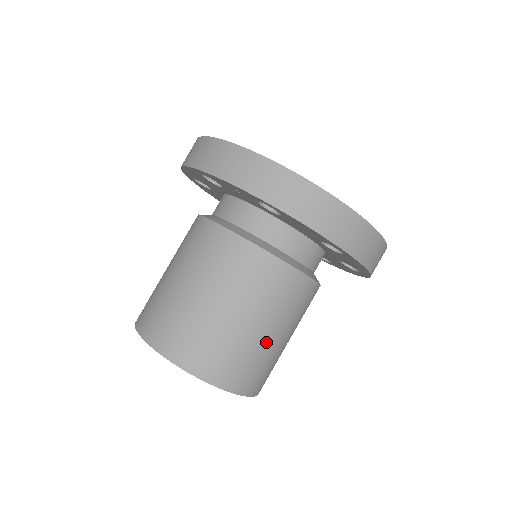
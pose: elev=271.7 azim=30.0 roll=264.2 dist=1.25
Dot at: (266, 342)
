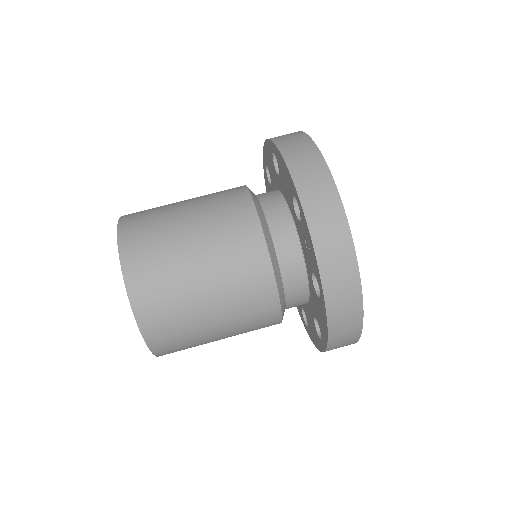
Dot at: (211, 341)
